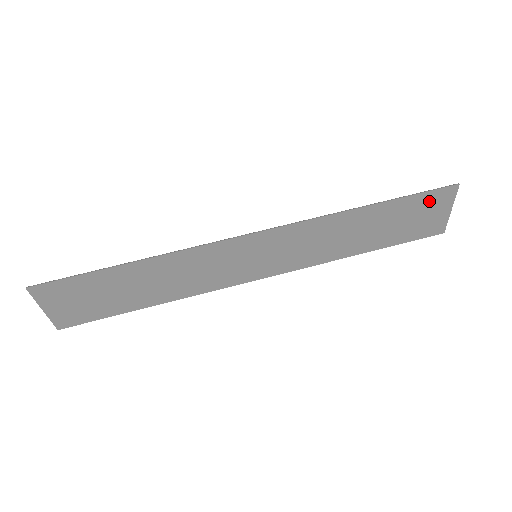
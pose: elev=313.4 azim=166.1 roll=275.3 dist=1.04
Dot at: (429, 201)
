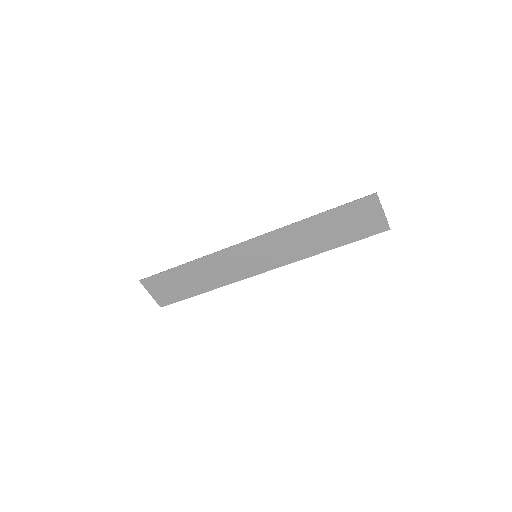
Dot at: (360, 207)
